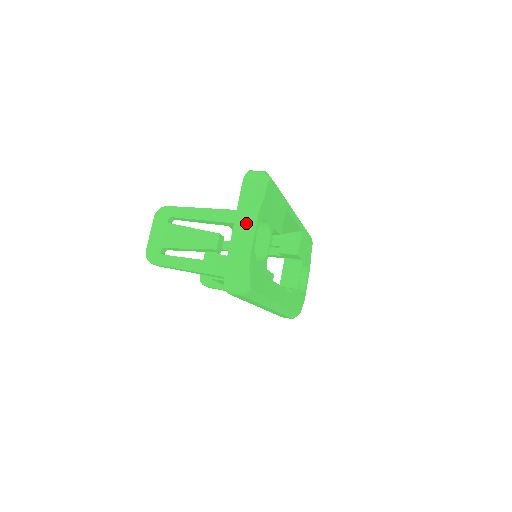
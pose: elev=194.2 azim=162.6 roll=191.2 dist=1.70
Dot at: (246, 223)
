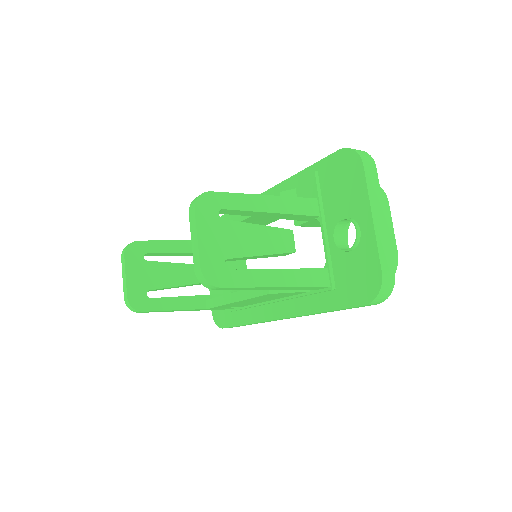
Dot at: (383, 215)
